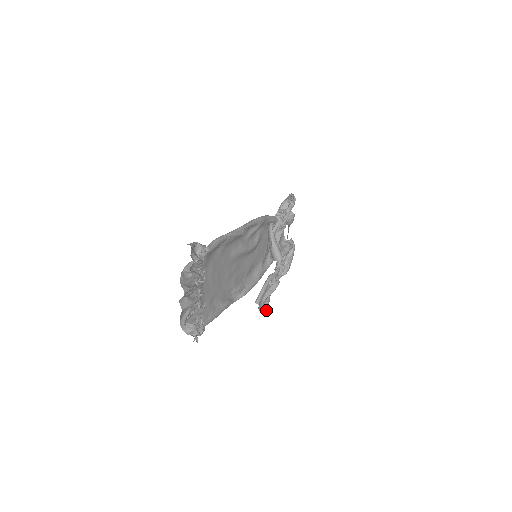
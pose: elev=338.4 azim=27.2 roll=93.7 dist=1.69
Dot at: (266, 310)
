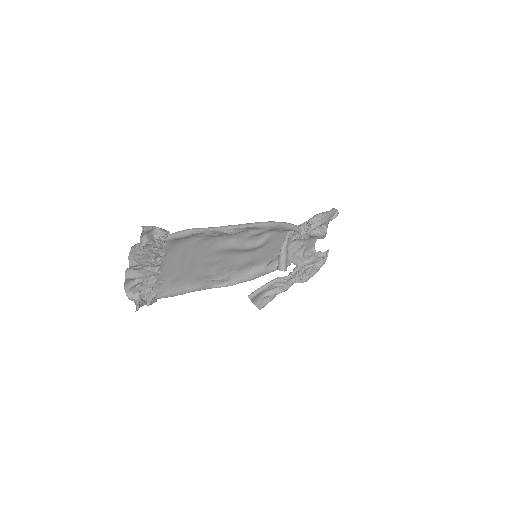
Dot at: (264, 306)
